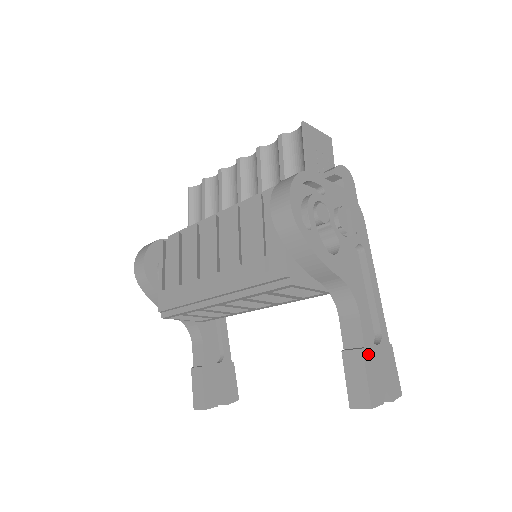
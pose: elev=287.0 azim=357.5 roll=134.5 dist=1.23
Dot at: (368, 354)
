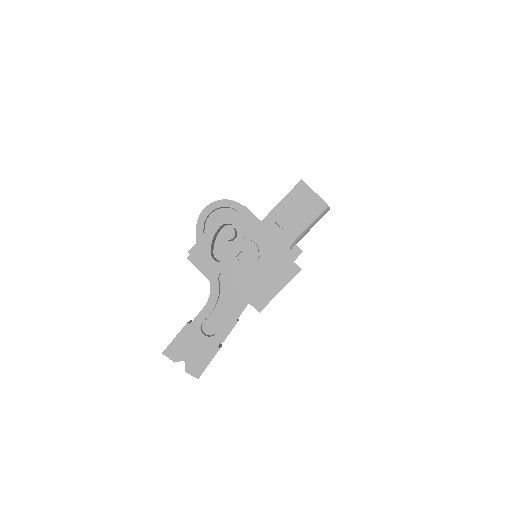
Dot at: (189, 330)
